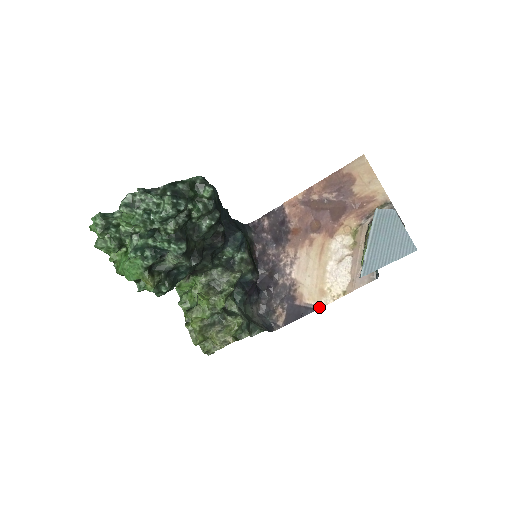
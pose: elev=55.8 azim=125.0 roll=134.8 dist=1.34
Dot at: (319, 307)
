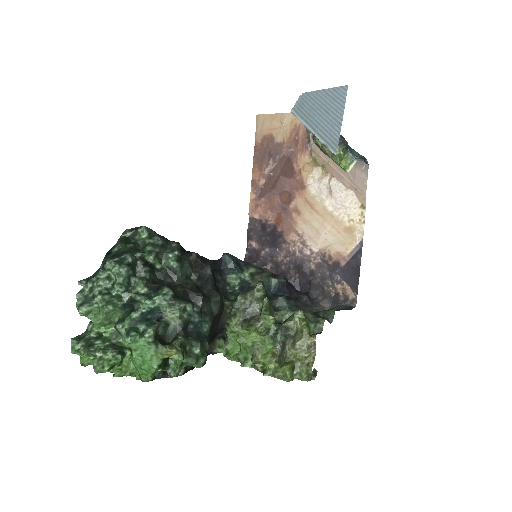
Dot at: (361, 243)
